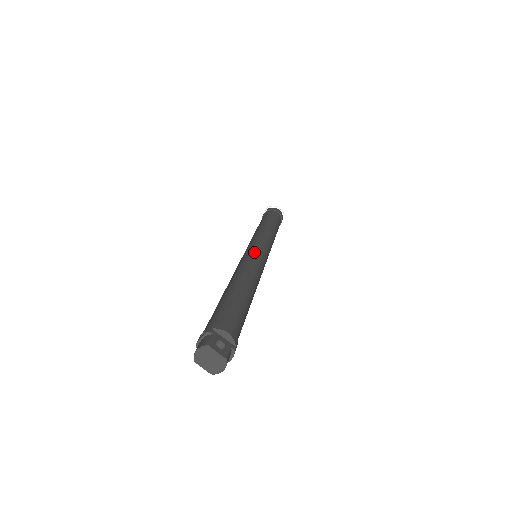
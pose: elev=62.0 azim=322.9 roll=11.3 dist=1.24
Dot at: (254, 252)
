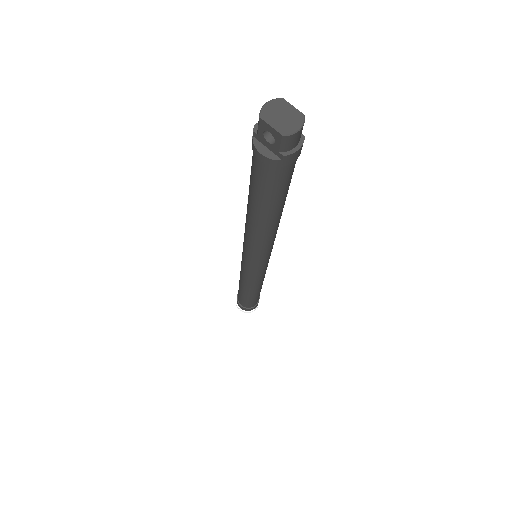
Dot at: occluded
